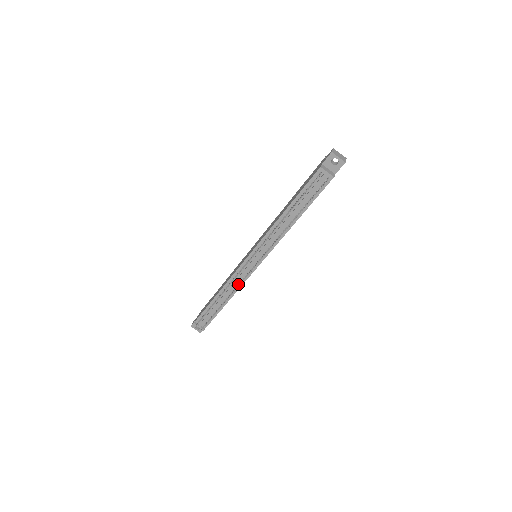
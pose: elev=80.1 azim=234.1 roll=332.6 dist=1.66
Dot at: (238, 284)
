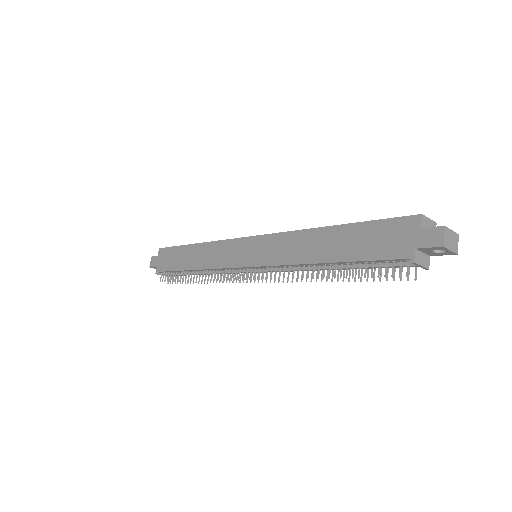
Dot at: occluded
